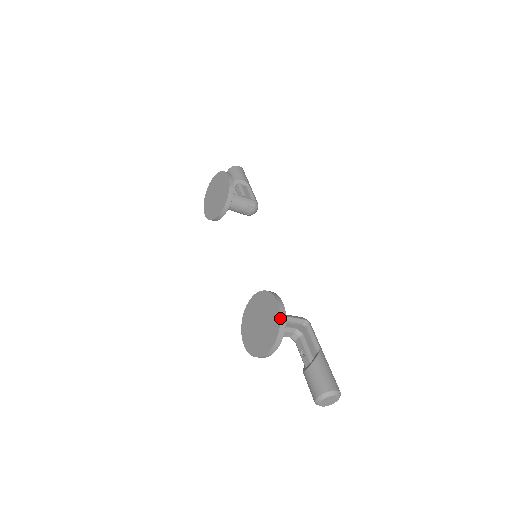
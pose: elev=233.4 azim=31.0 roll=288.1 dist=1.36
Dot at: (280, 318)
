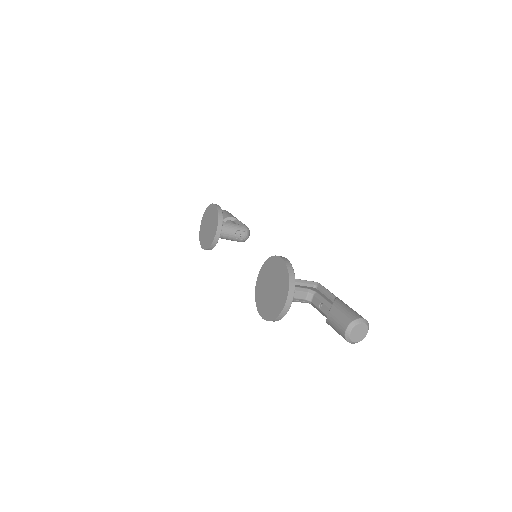
Dot at: (287, 267)
